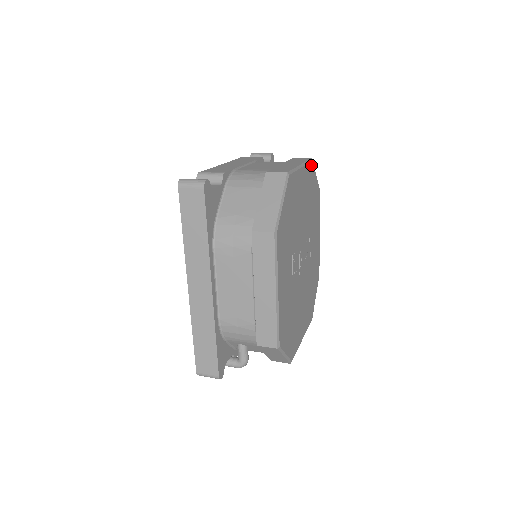
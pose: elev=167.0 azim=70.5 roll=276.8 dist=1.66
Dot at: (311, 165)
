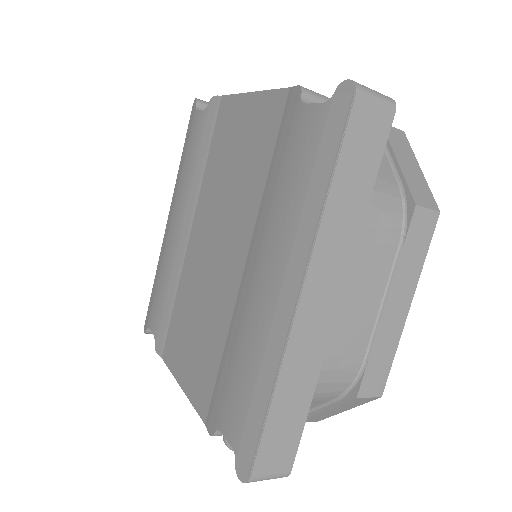
Dot at: occluded
